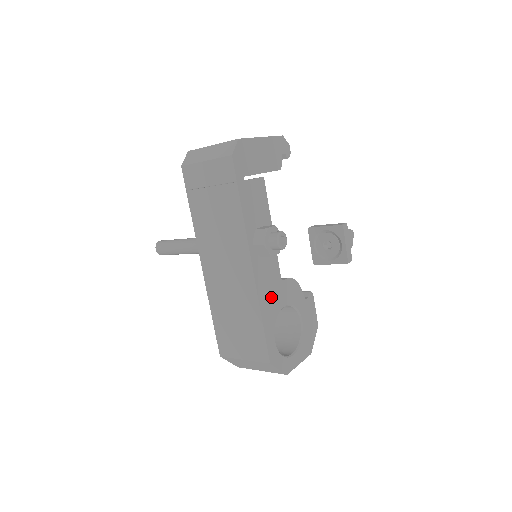
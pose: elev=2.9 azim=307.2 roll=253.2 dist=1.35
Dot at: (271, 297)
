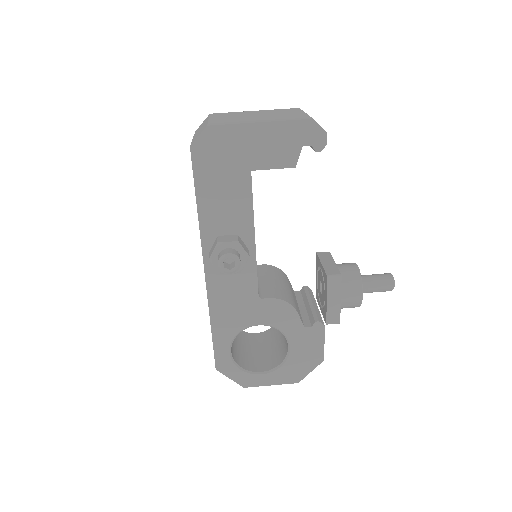
Dot at: (233, 310)
